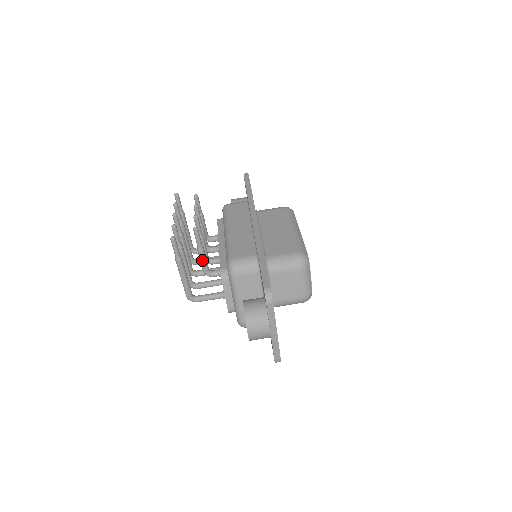
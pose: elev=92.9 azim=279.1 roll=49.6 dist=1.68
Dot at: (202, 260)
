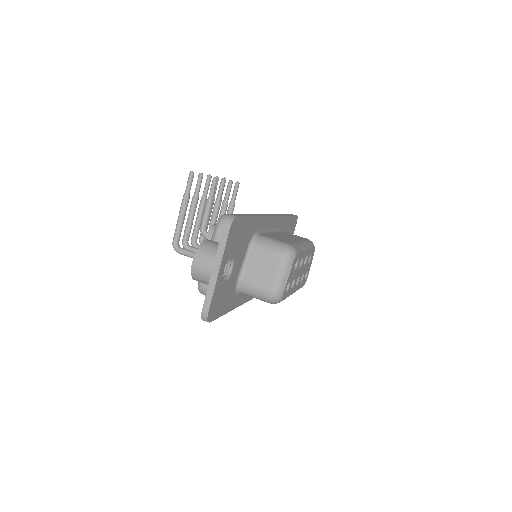
Dot at: (205, 213)
